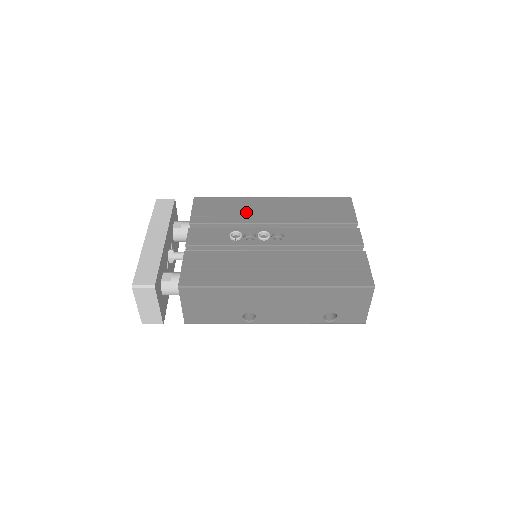
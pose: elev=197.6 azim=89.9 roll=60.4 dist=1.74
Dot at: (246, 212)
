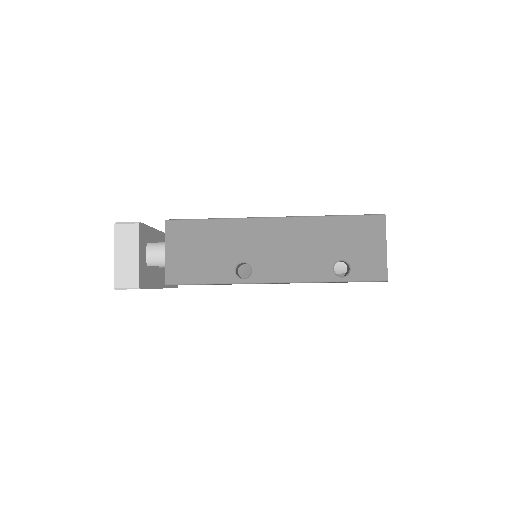
Dot at: occluded
